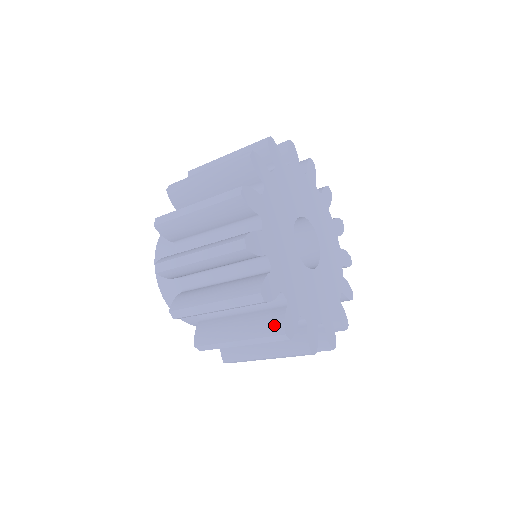
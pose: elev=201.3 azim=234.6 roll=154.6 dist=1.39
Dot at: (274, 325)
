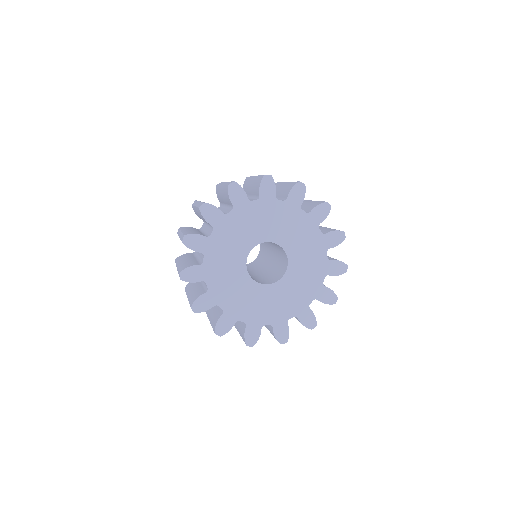
Dot at: (214, 324)
